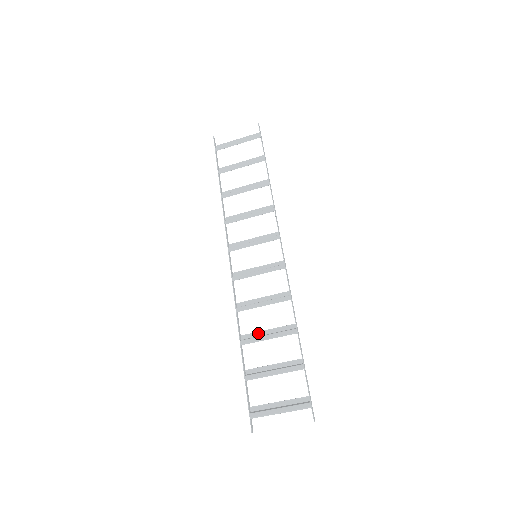
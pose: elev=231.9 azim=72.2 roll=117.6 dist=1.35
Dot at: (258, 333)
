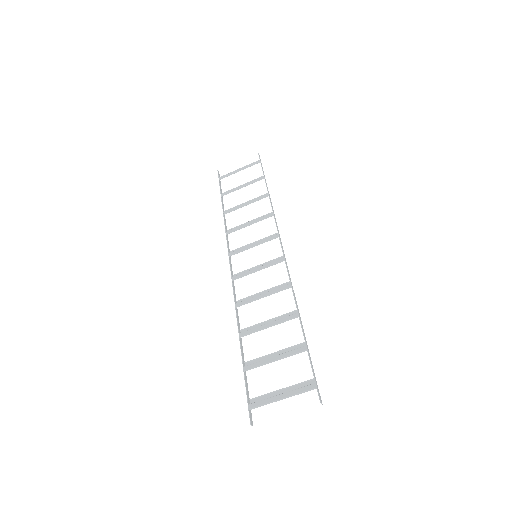
Dot at: (258, 325)
